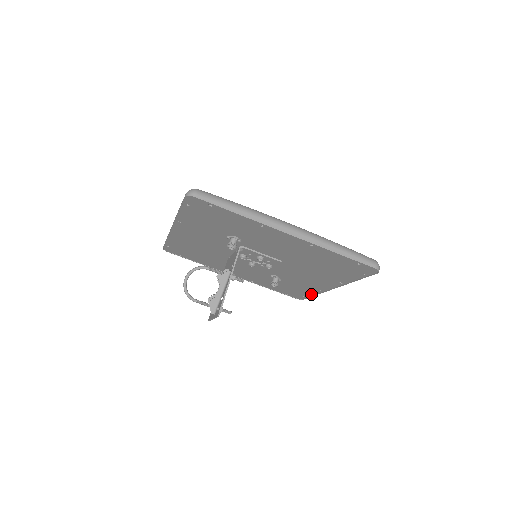
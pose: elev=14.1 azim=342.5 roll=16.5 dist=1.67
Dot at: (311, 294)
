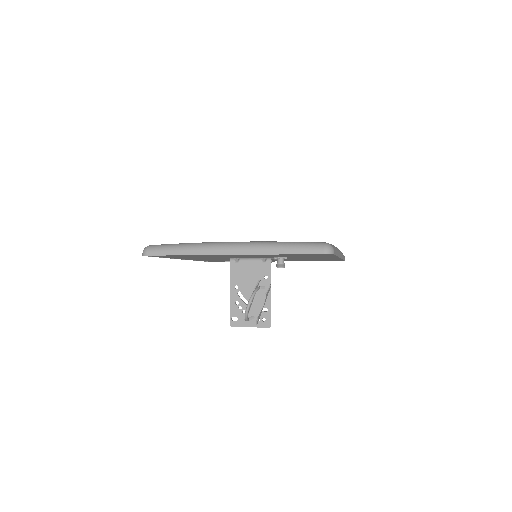
Dot at: occluded
